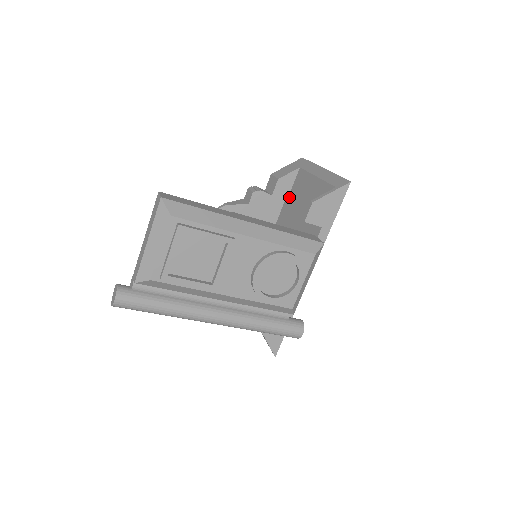
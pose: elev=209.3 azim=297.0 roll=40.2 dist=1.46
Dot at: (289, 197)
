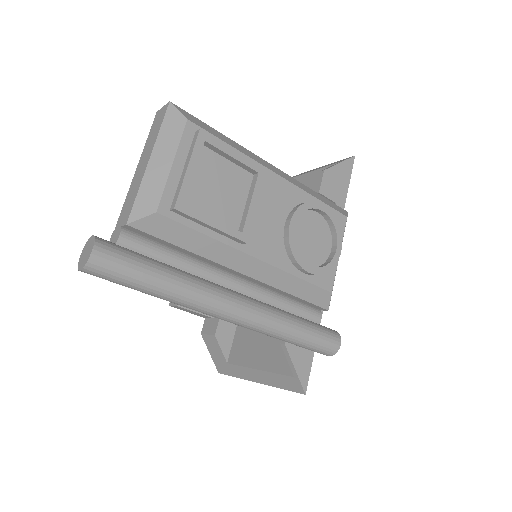
Dot at: occluded
